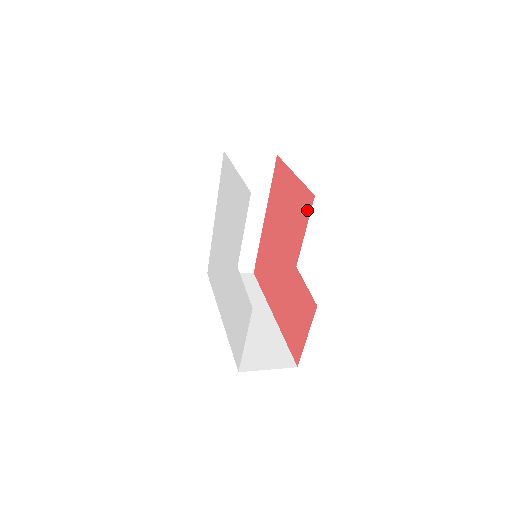
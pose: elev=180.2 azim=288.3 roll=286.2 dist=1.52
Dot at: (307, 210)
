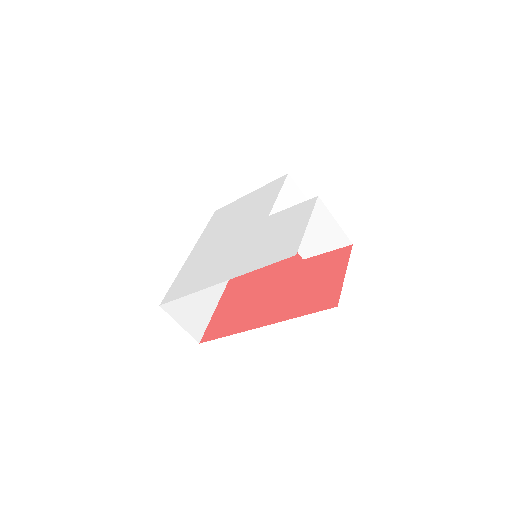
Dot at: occluded
